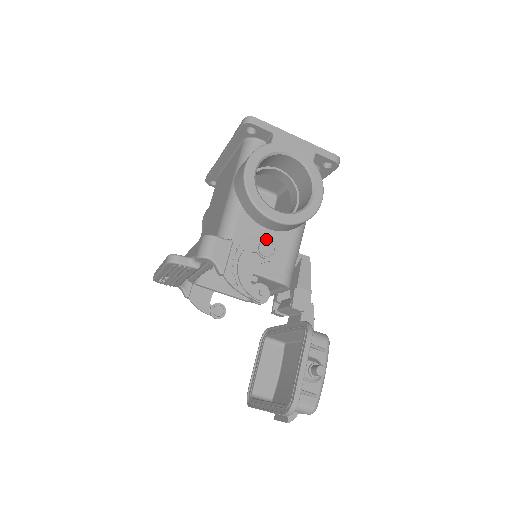
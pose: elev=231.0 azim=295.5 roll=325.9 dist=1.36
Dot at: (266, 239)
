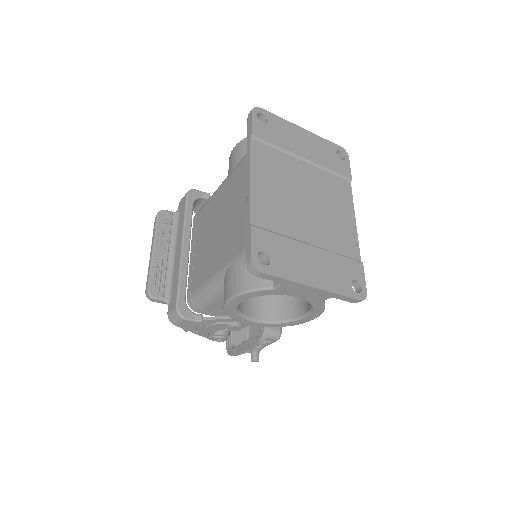
Dot at: occluded
